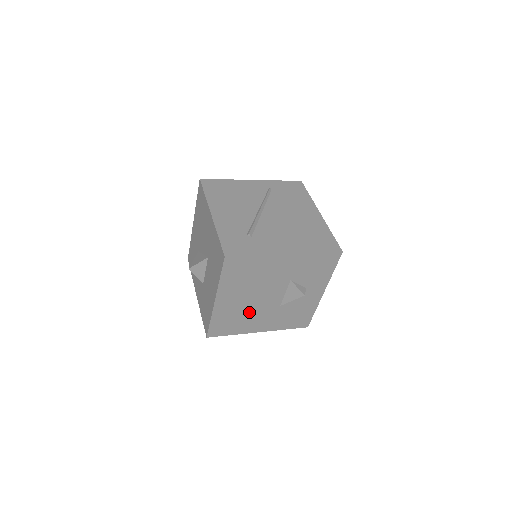
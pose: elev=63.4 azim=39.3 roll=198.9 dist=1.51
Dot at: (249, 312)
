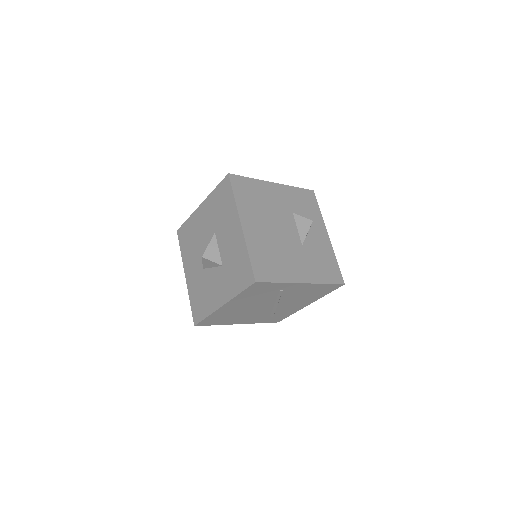
Dot at: (279, 249)
